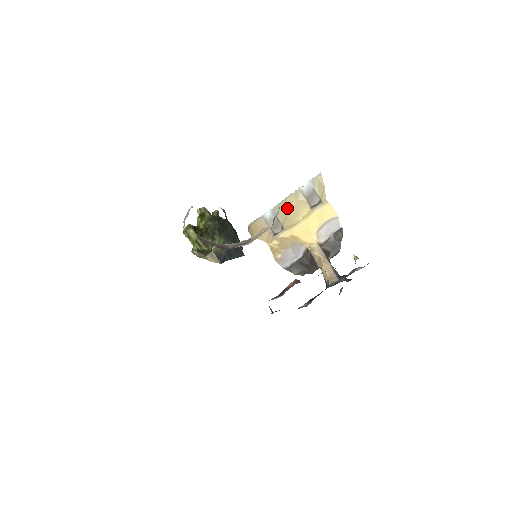
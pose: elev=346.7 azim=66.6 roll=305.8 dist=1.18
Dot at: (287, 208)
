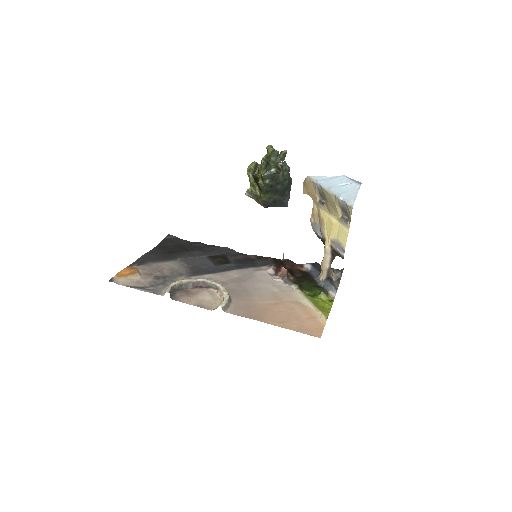
Dot at: (328, 199)
